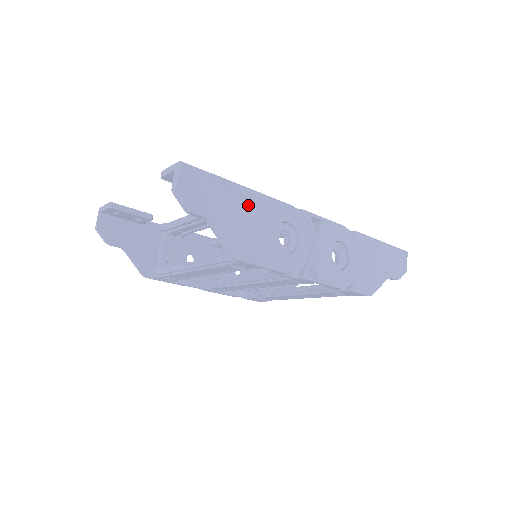
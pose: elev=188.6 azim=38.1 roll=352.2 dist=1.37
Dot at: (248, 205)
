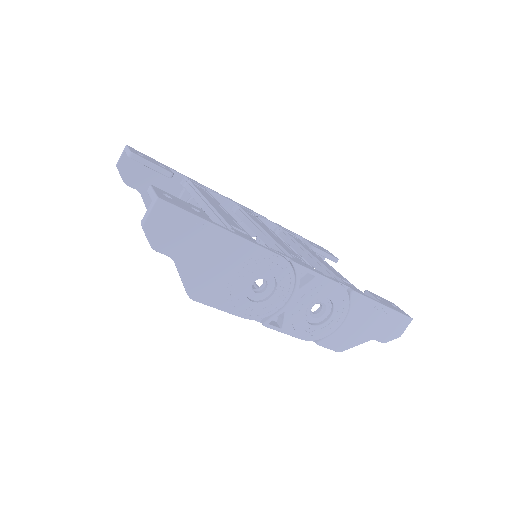
Dot at: (226, 251)
